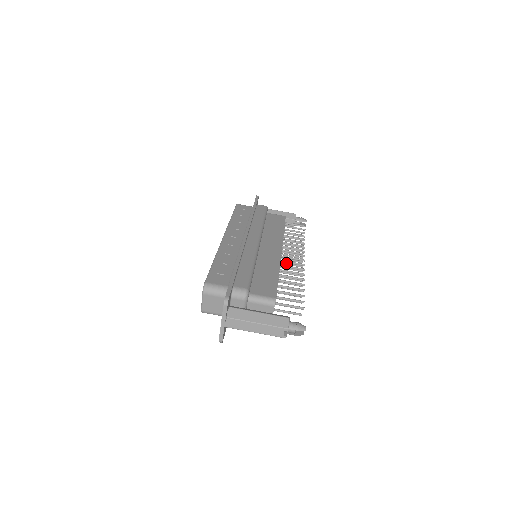
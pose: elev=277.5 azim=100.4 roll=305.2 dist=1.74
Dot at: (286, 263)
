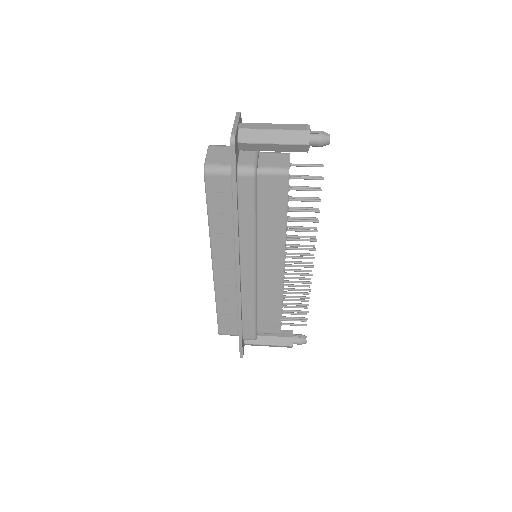
Dot at: occluded
